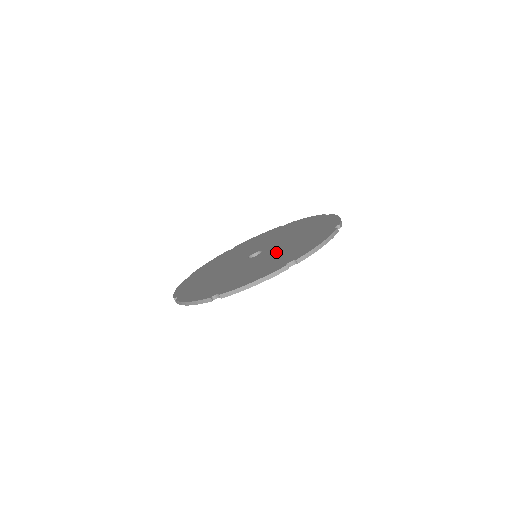
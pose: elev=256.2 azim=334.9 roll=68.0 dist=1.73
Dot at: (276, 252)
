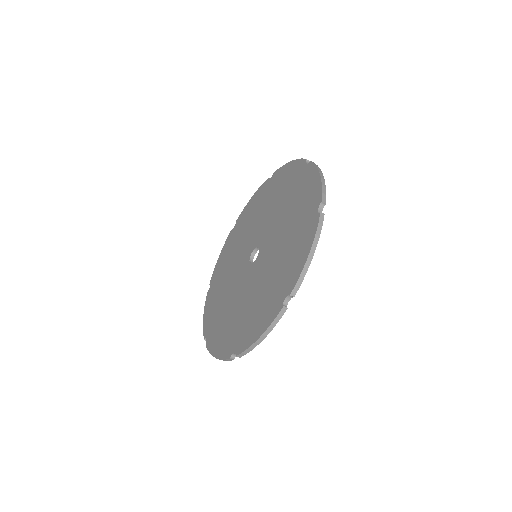
Dot at: (279, 228)
